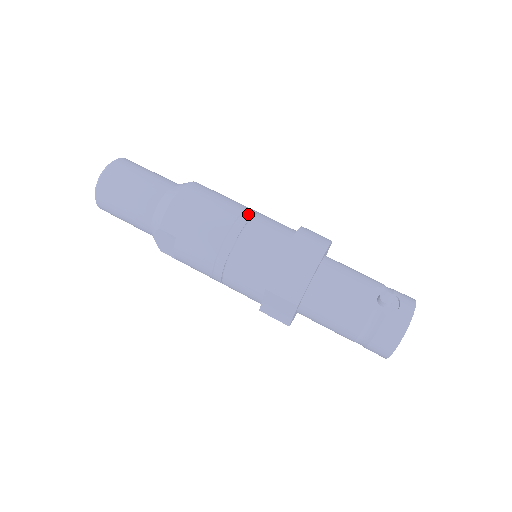
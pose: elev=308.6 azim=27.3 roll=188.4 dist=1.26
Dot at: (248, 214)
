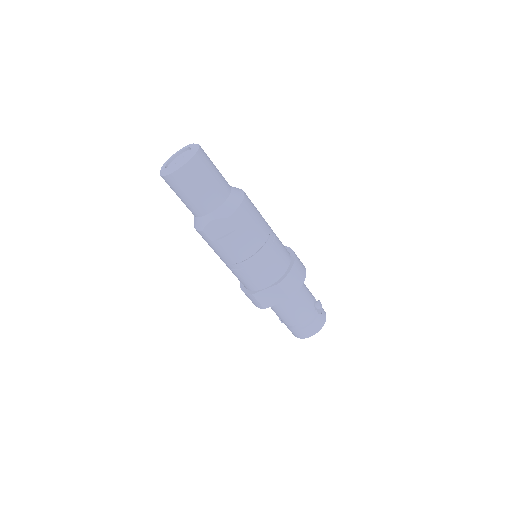
Dot at: occluded
